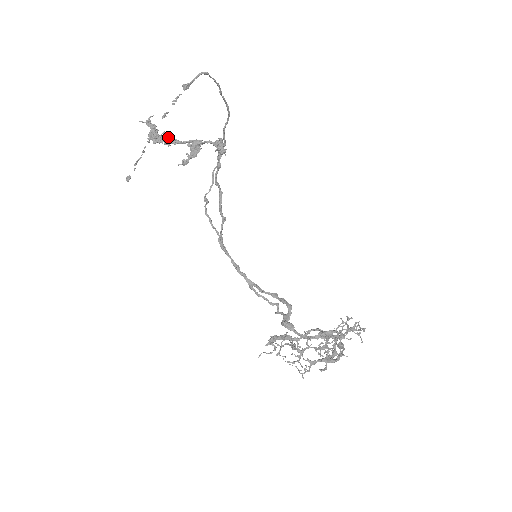
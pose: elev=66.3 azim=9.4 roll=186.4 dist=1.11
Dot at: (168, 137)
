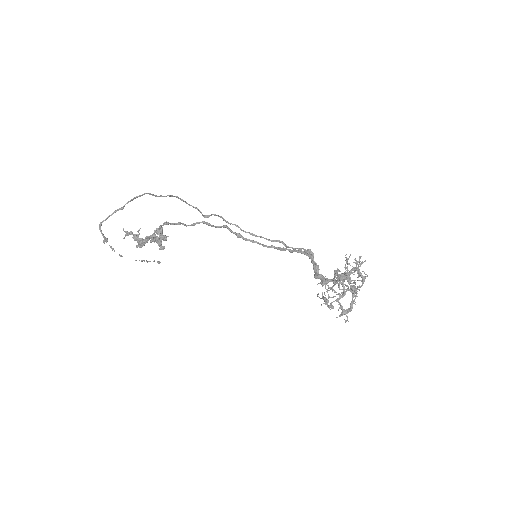
Dot at: (140, 243)
